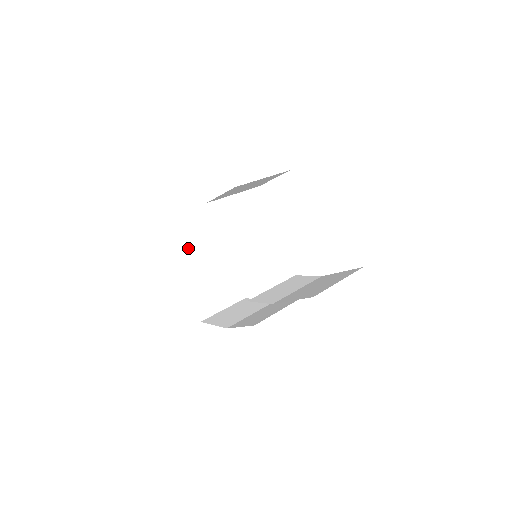
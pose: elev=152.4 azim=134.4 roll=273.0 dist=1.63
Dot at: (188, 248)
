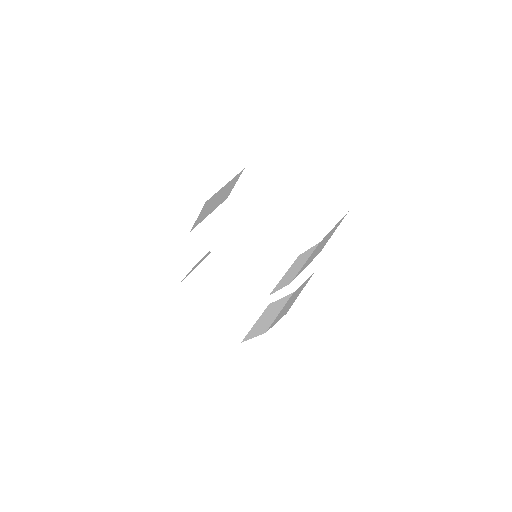
Dot at: (196, 285)
